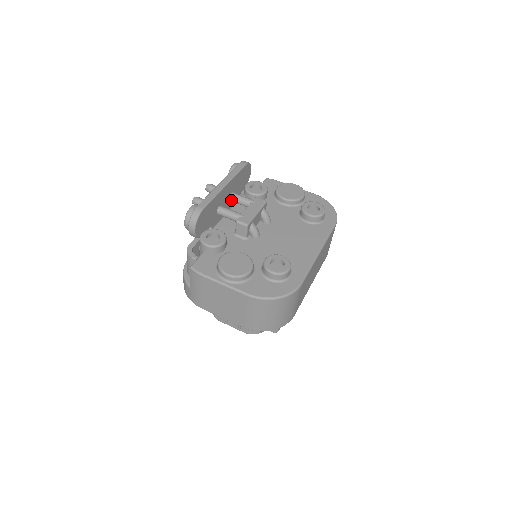
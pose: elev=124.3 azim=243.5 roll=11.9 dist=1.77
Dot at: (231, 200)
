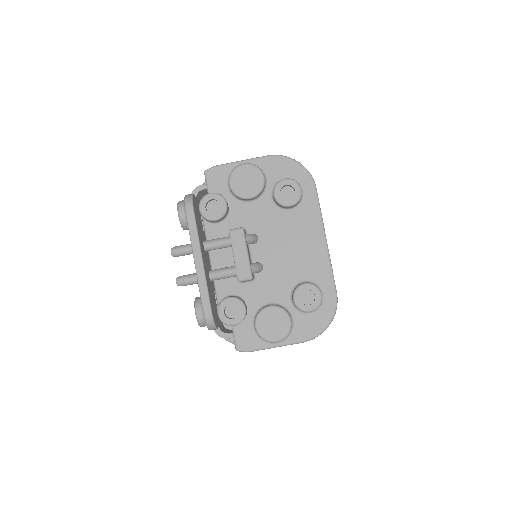
Dot at: occluded
